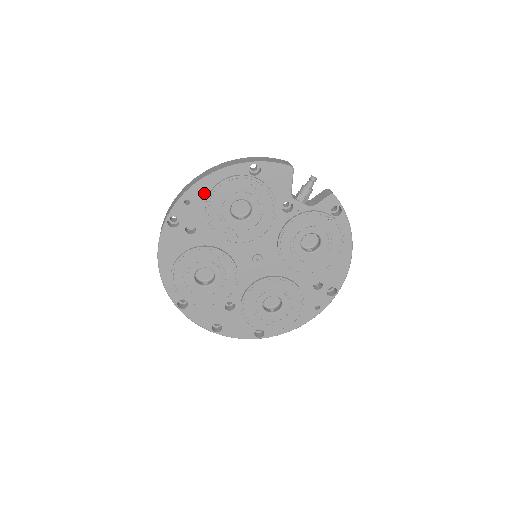
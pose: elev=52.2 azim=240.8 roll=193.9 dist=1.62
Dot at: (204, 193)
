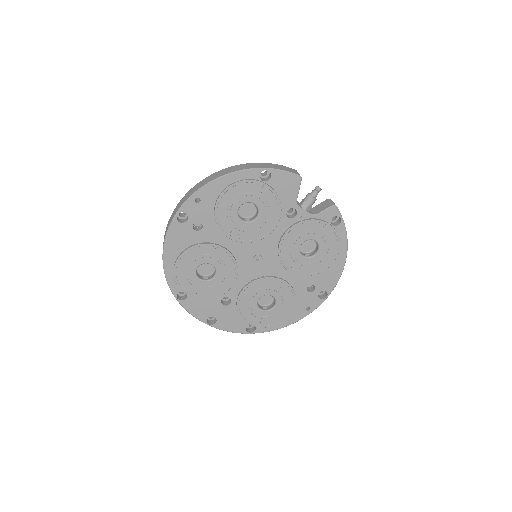
Dot at: (215, 193)
